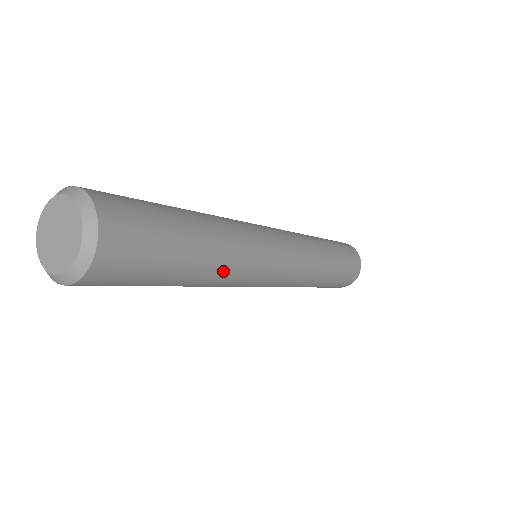
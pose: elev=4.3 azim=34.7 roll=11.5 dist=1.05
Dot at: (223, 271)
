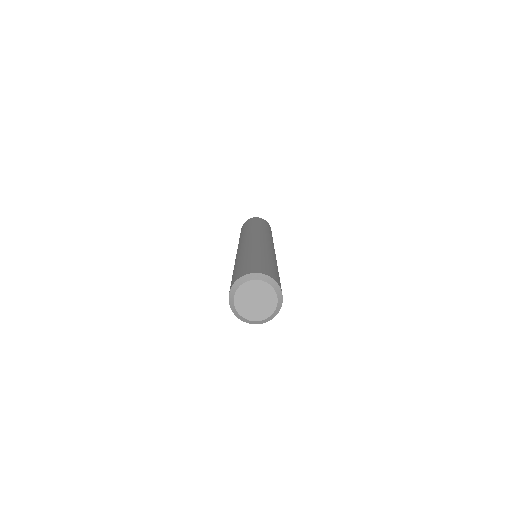
Dot at: occluded
